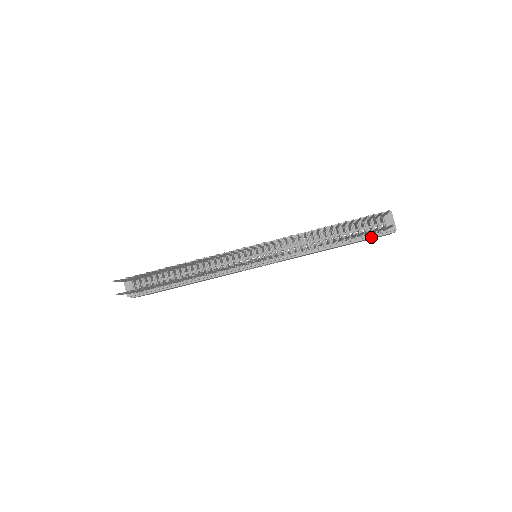
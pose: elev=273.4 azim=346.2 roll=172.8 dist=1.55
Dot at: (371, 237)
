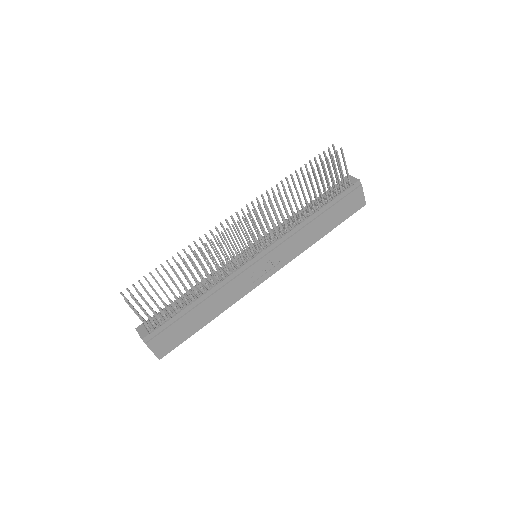
Dot at: (345, 196)
